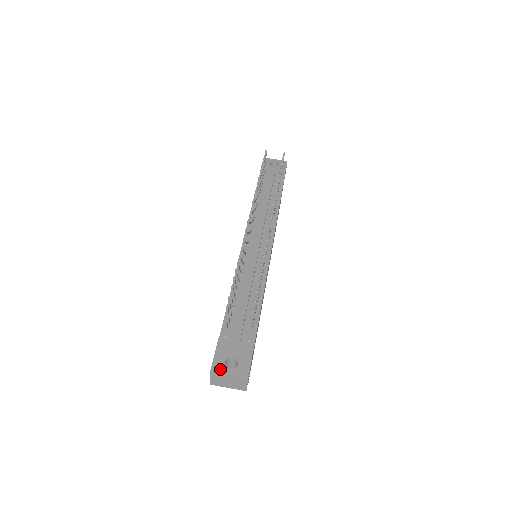
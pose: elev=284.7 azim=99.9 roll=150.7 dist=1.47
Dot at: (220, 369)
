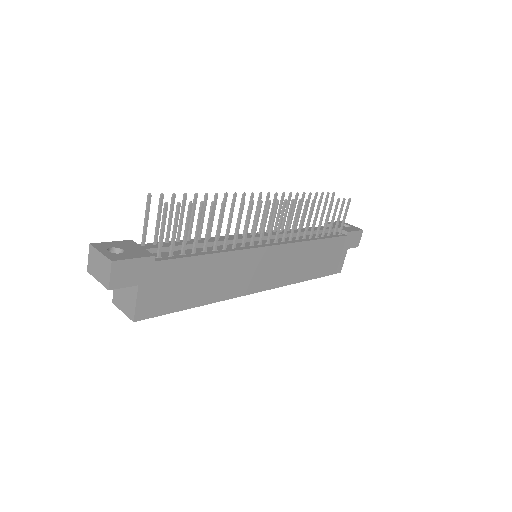
Dot at: (100, 247)
